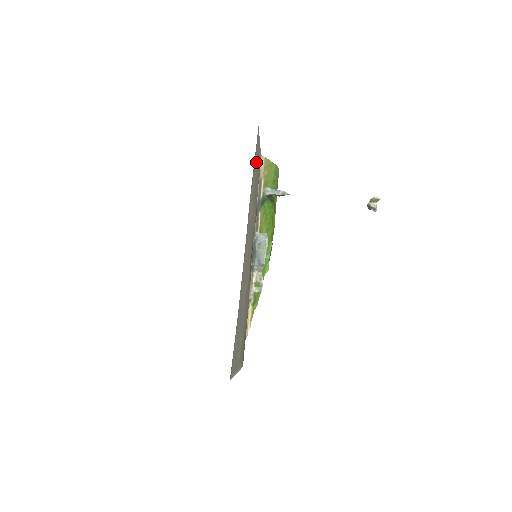
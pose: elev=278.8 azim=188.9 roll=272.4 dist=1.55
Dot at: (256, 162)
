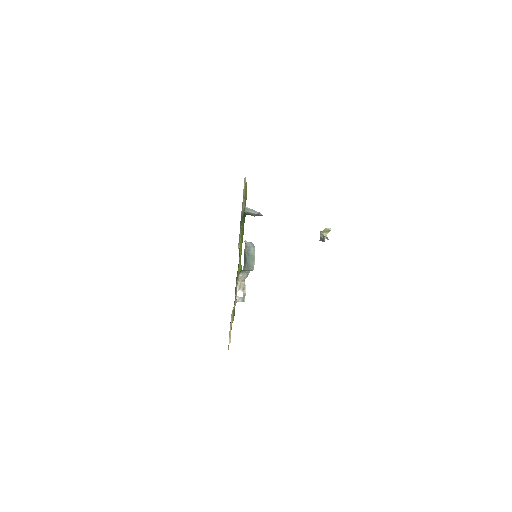
Dot at: occluded
